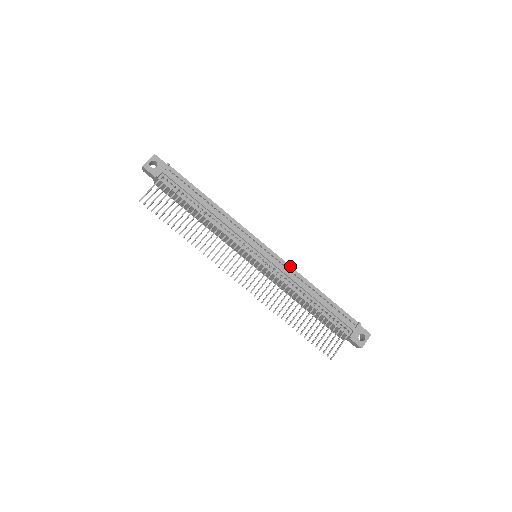
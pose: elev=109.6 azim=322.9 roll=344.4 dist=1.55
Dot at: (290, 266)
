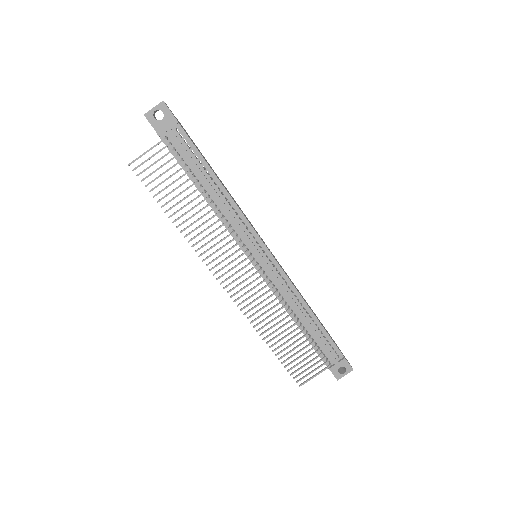
Dot at: (290, 281)
